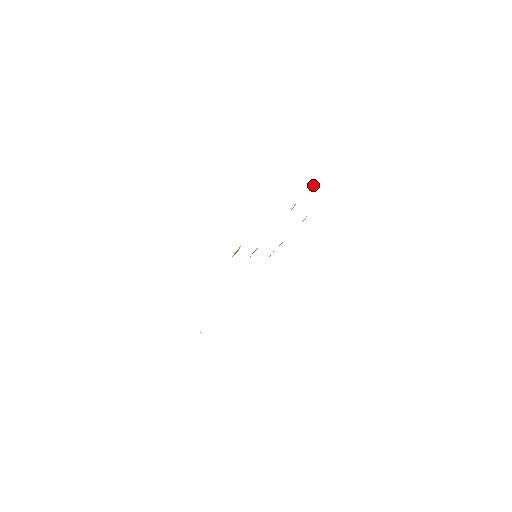
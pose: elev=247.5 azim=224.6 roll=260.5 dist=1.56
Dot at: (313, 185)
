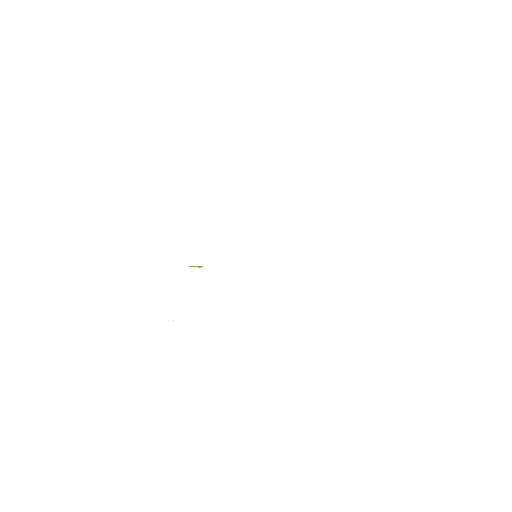
Dot at: occluded
